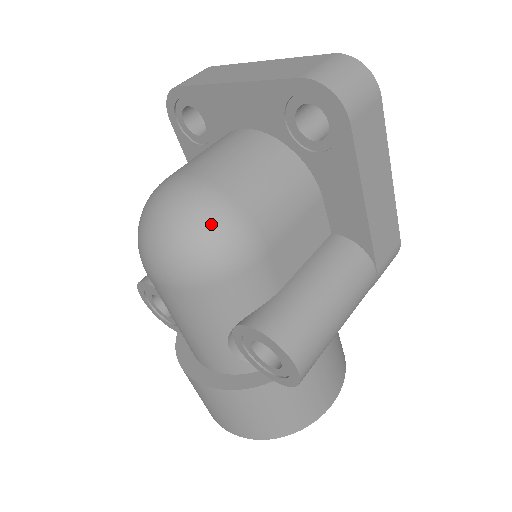
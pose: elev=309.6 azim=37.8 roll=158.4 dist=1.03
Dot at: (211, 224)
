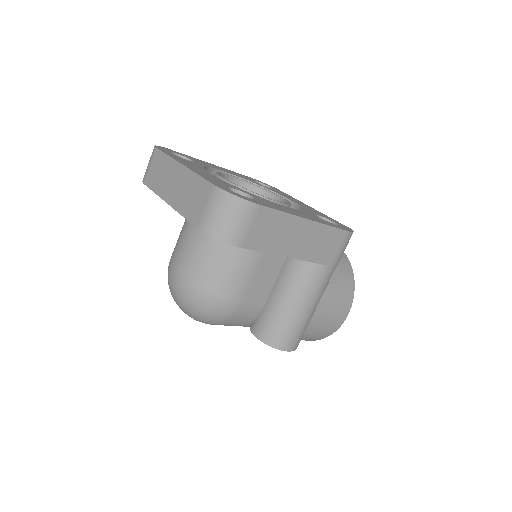
Dot at: (200, 306)
